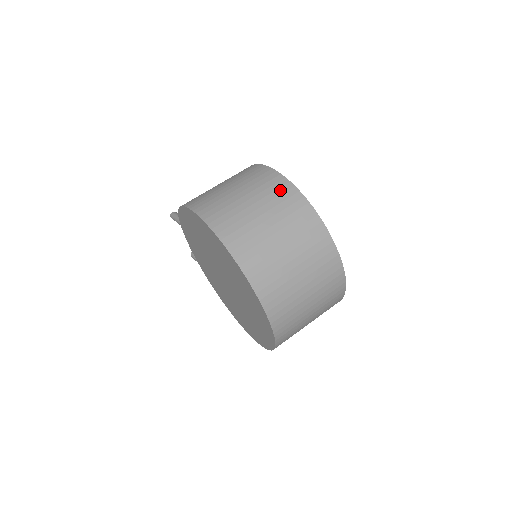
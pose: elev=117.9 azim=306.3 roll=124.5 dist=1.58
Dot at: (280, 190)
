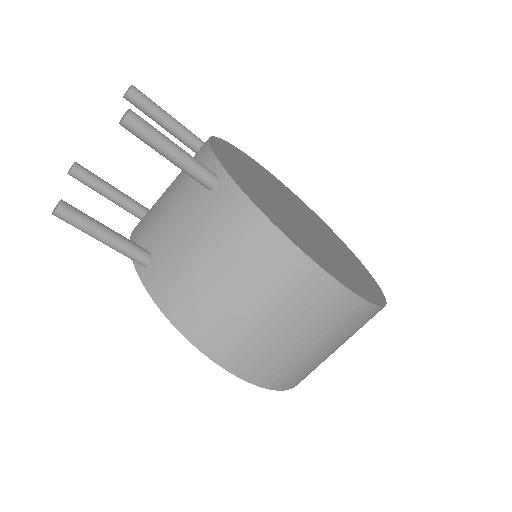
Dot at: (364, 321)
